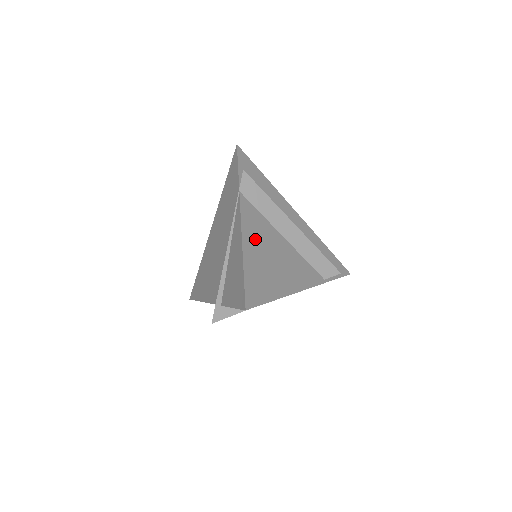
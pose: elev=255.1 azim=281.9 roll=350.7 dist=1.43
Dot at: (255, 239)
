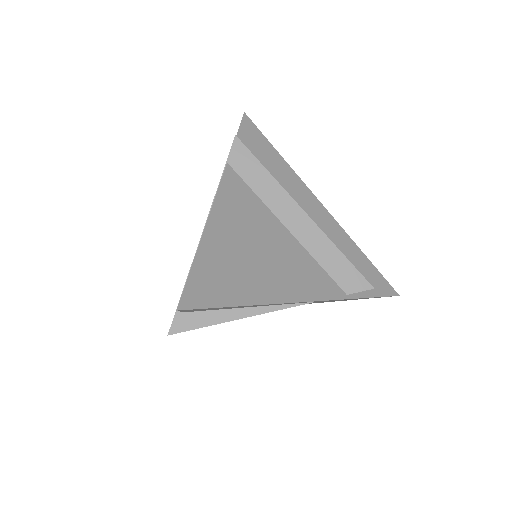
Dot at: (233, 222)
